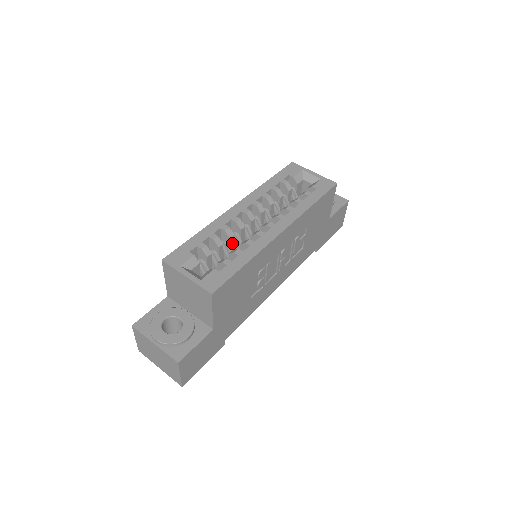
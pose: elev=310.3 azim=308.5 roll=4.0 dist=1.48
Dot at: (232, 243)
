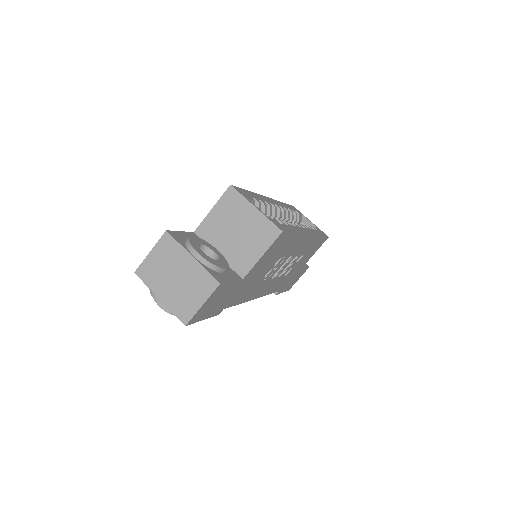
Dot at: occluded
